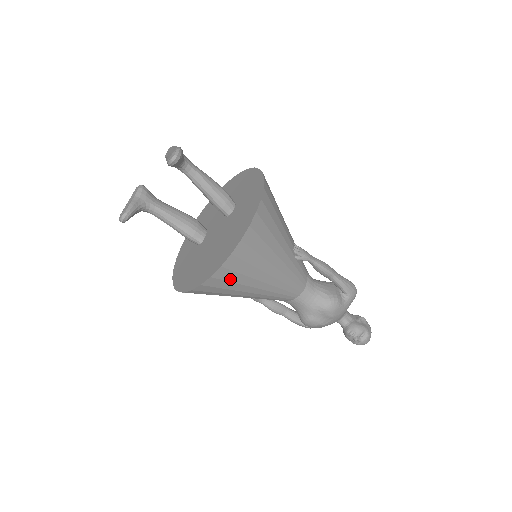
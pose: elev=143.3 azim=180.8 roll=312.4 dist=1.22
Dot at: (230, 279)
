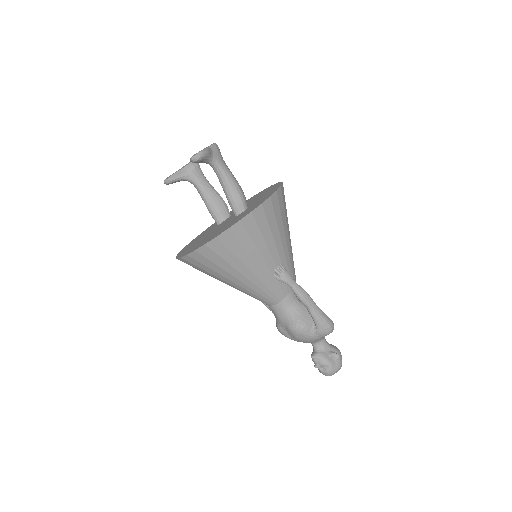
Dot at: (199, 266)
